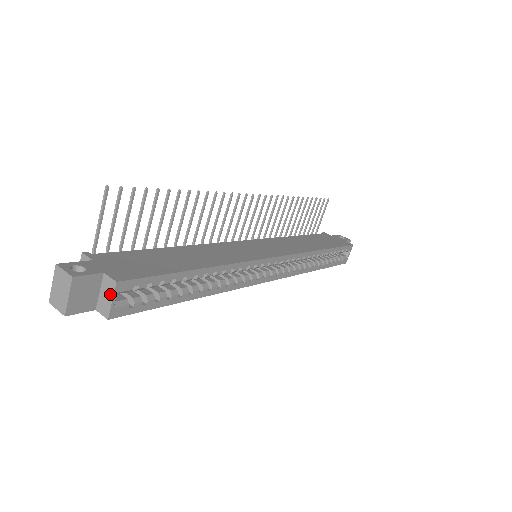
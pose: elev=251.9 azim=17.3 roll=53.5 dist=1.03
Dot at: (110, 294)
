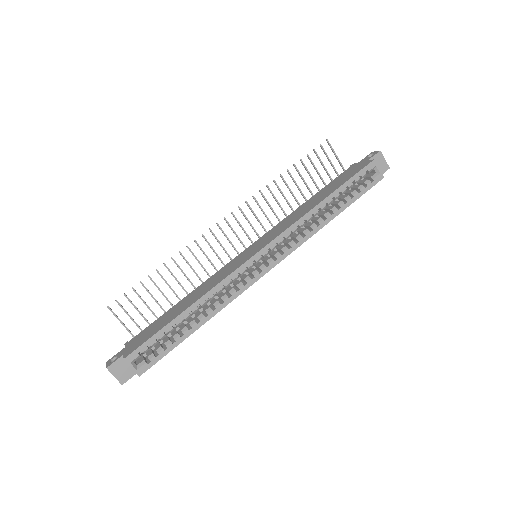
Dot at: (129, 365)
